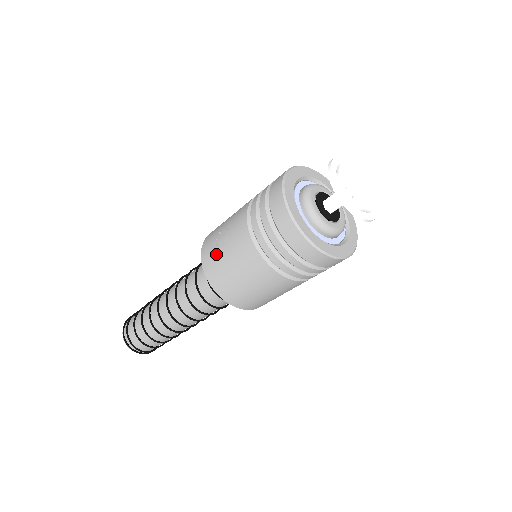
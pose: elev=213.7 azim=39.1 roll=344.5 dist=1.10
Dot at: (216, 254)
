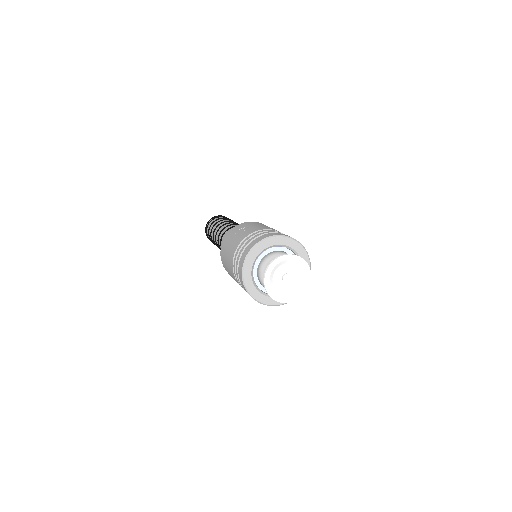
Dot at: (232, 236)
